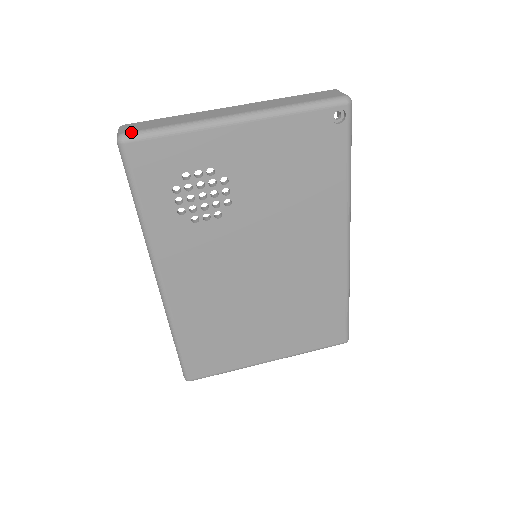
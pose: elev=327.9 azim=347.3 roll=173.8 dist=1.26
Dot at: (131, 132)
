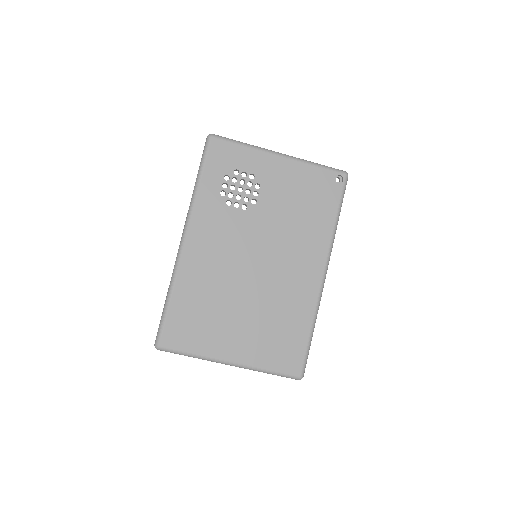
Dot at: (218, 135)
